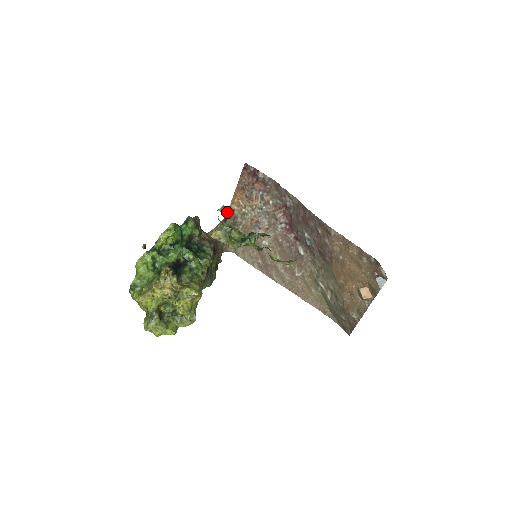
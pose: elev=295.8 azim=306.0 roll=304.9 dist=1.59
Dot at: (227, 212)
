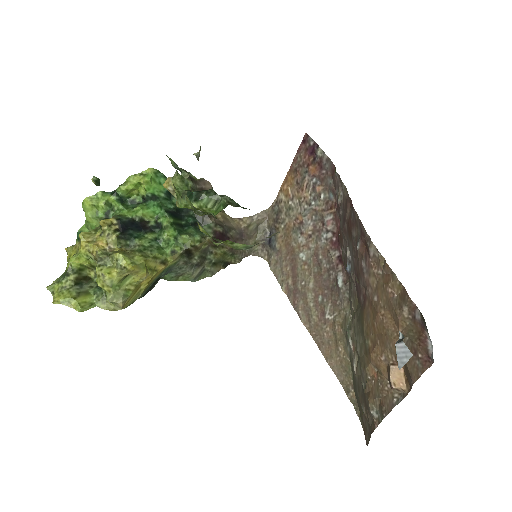
Dot at: (273, 202)
